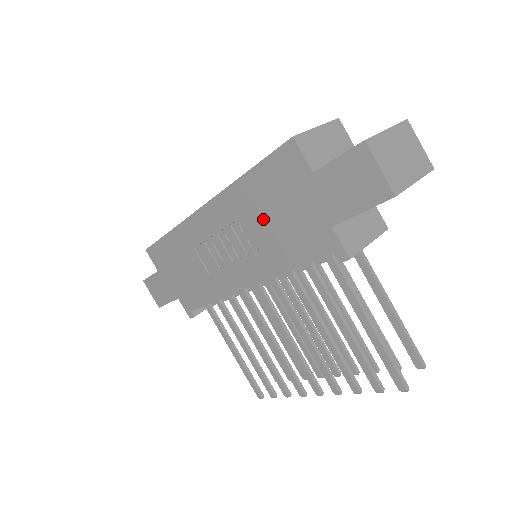
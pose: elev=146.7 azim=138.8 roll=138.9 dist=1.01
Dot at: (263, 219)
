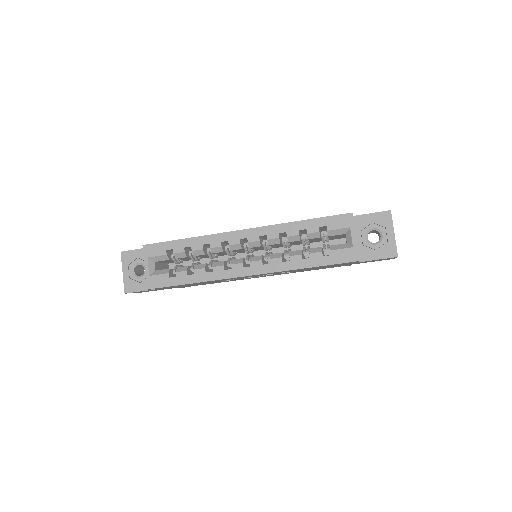
Dot at: occluded
